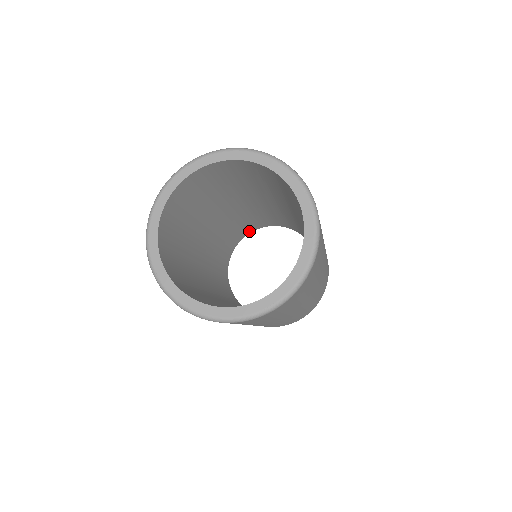
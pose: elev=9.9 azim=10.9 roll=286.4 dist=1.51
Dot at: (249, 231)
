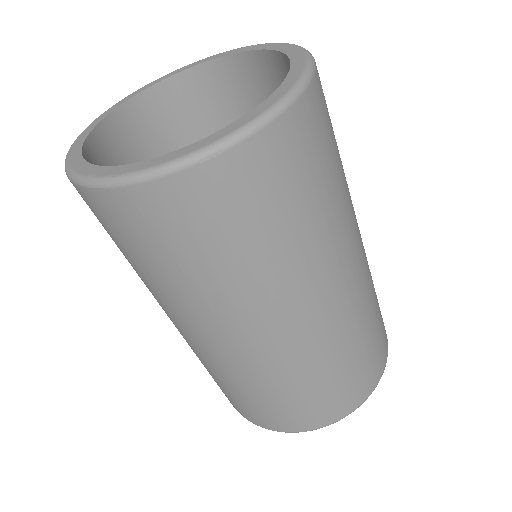
Dot at: occluded
